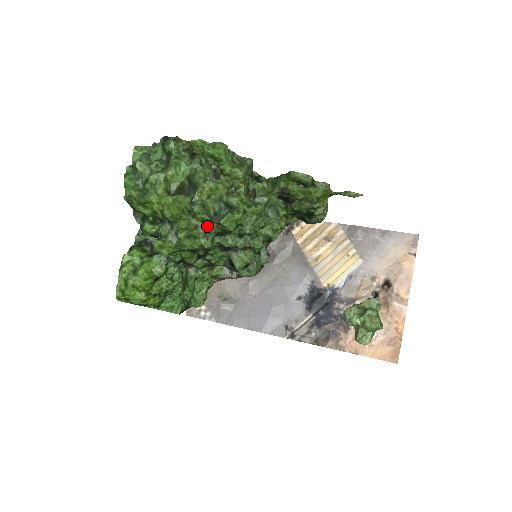
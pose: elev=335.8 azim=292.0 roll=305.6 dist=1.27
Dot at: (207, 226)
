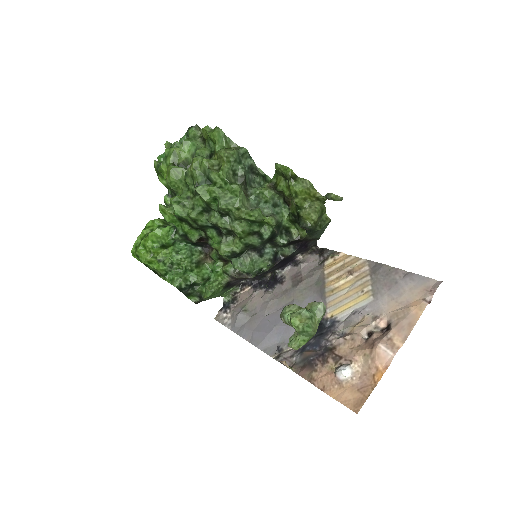
Dot at: (195, 198)
